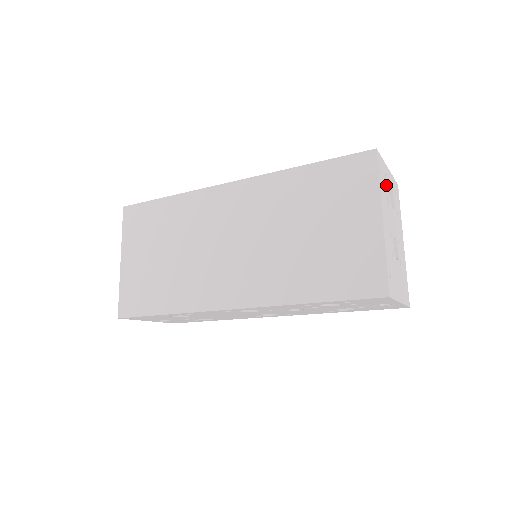
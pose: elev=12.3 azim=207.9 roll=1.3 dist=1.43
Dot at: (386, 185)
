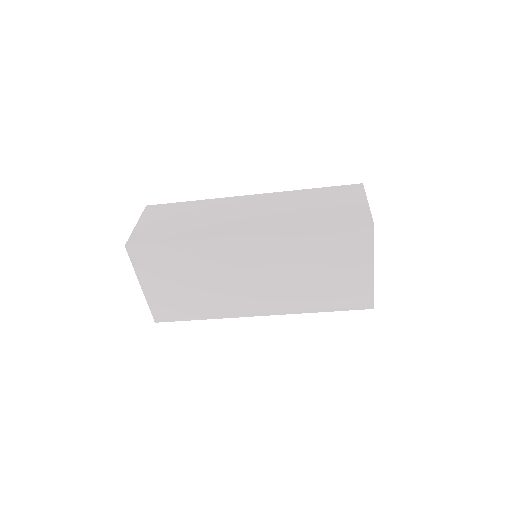
Dot at: occluded
